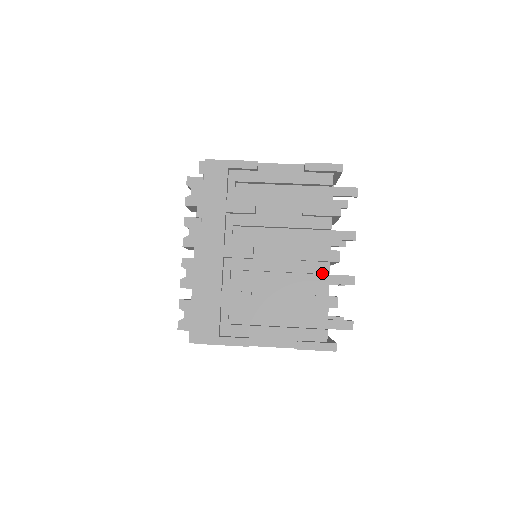
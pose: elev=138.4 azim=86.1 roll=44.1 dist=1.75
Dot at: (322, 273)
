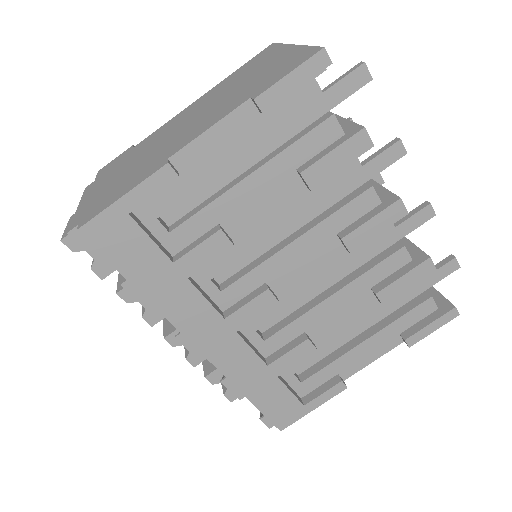
Dot at: (386, 241)
